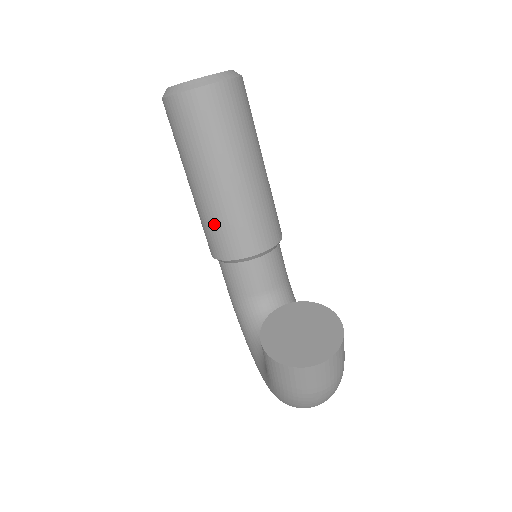
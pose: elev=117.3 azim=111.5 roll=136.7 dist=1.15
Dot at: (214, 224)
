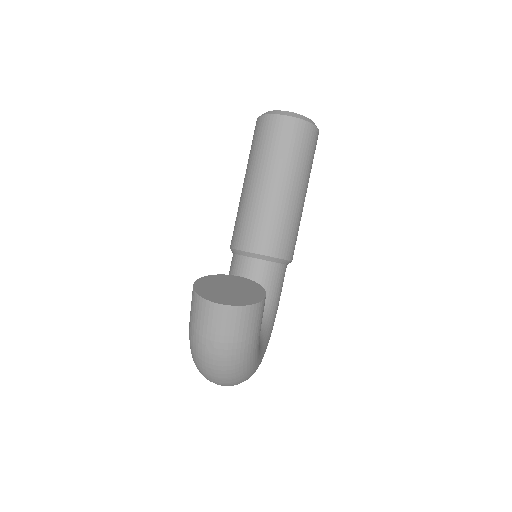
Dot at: (240, 216)
